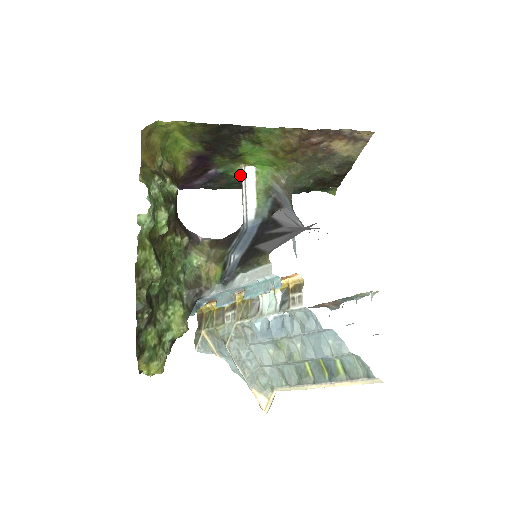
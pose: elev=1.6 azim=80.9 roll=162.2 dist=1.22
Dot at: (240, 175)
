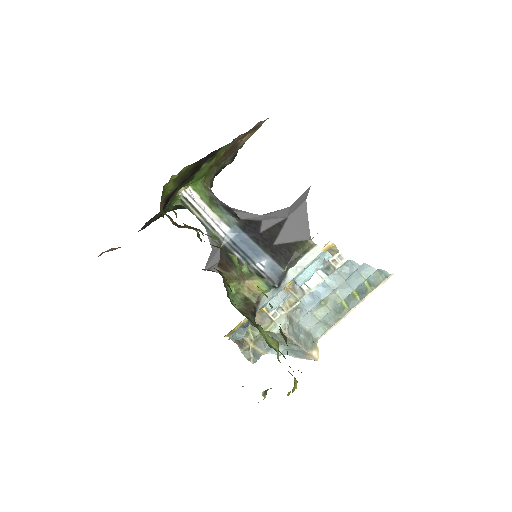
Dot at: (176, 200)
